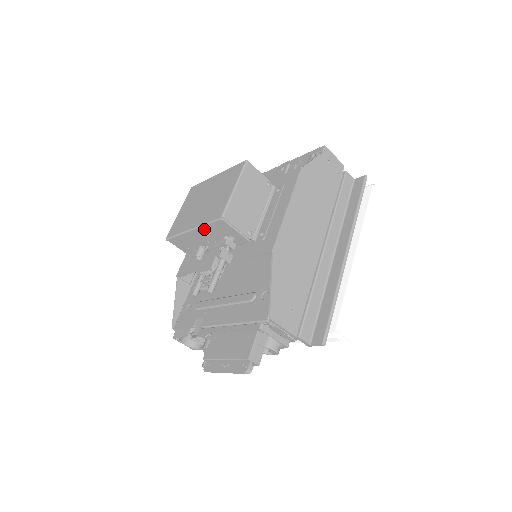
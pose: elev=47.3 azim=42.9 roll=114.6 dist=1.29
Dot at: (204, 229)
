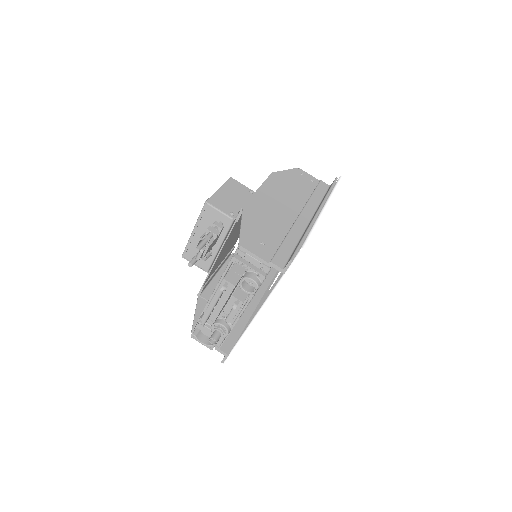
Dot at: (200, 225)
